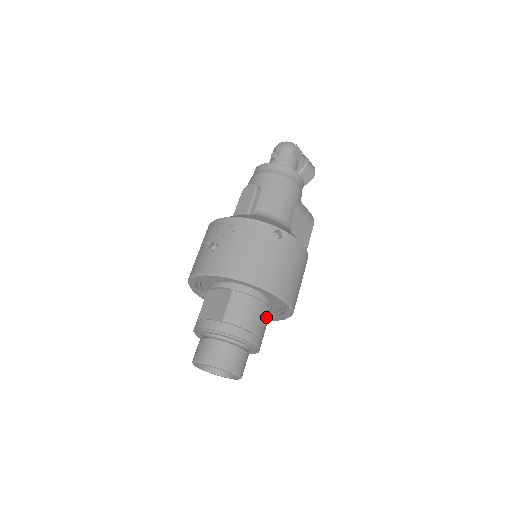
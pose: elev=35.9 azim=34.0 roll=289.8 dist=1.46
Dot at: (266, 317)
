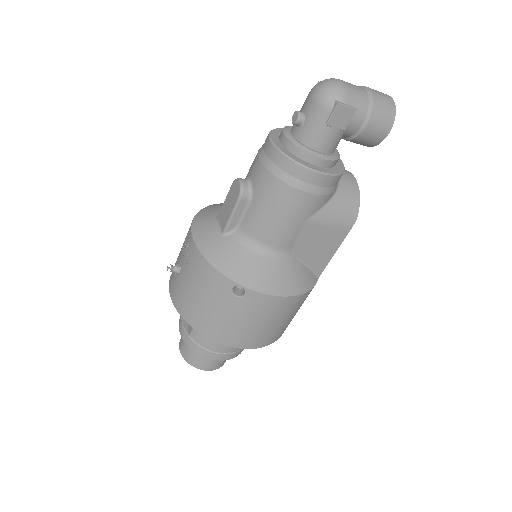
Dot at: occluded
